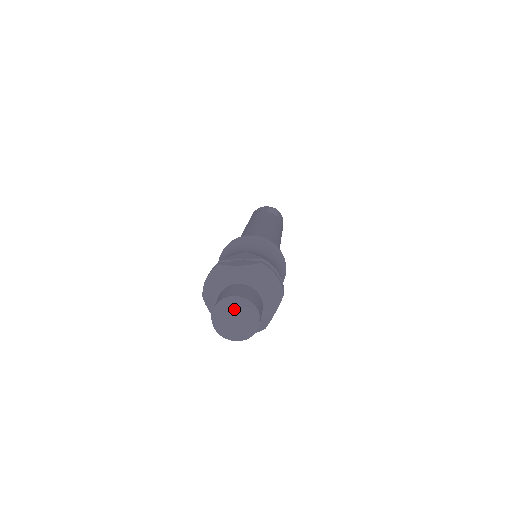
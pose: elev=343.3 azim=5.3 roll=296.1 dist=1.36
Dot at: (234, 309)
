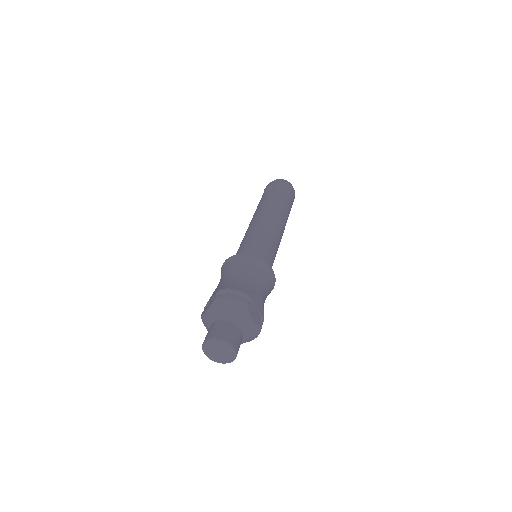
Dot at: (212, 348)
